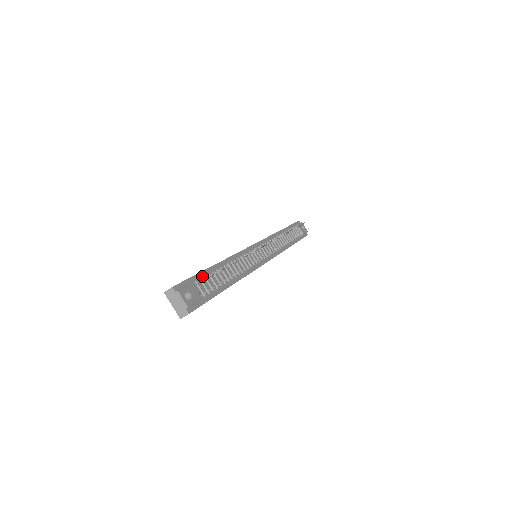
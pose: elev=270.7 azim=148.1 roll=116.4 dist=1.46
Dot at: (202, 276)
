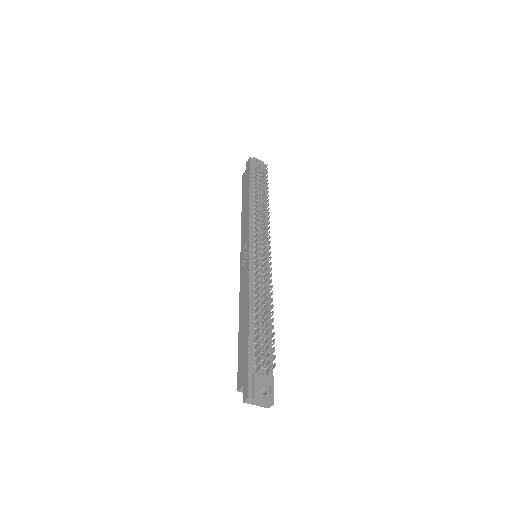
Dot at: (252, 352)
